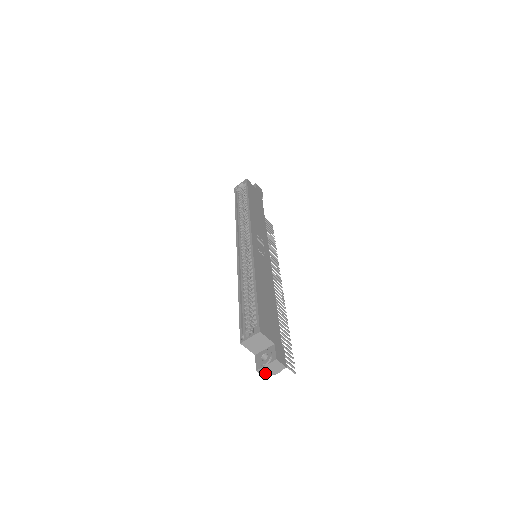
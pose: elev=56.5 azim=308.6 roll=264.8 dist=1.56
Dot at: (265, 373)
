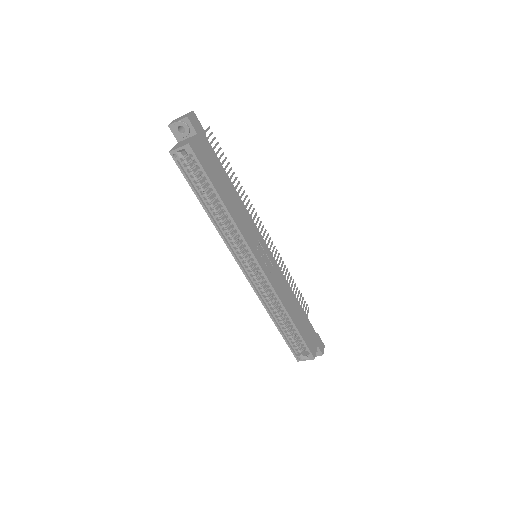
Dot at: occluded
